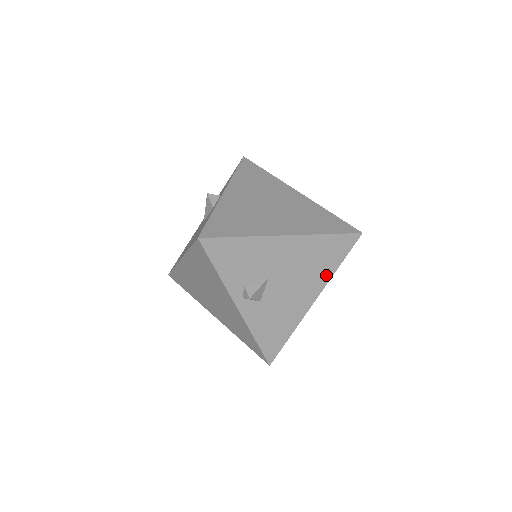
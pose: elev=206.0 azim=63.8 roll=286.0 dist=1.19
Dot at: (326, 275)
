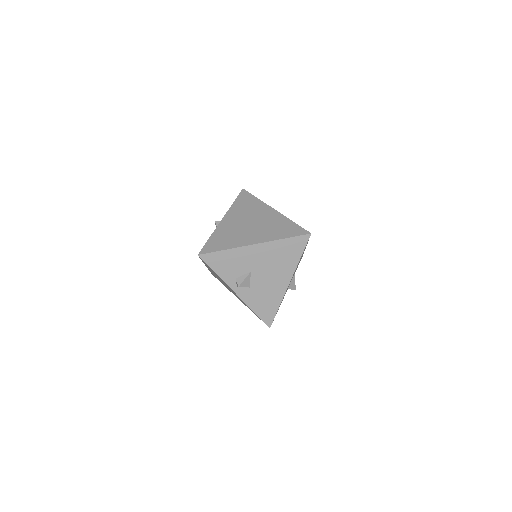
Dot at: (292, 265)
